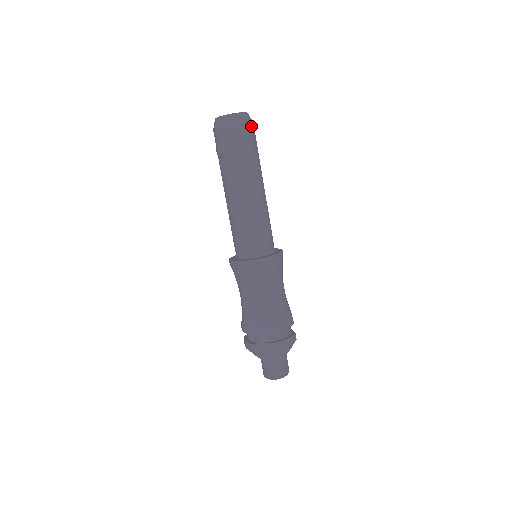
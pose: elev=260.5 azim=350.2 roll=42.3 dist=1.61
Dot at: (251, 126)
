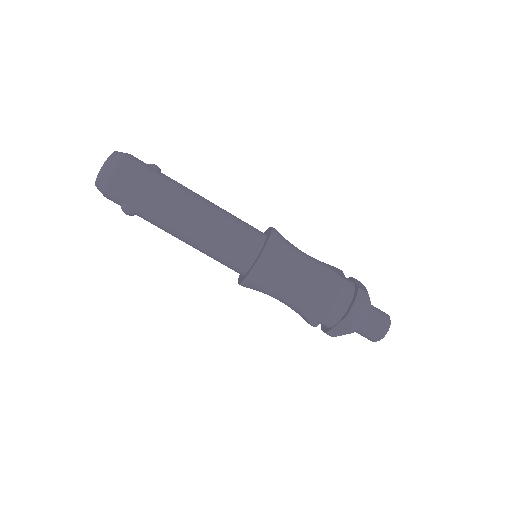
Dot at: (125, 164)
